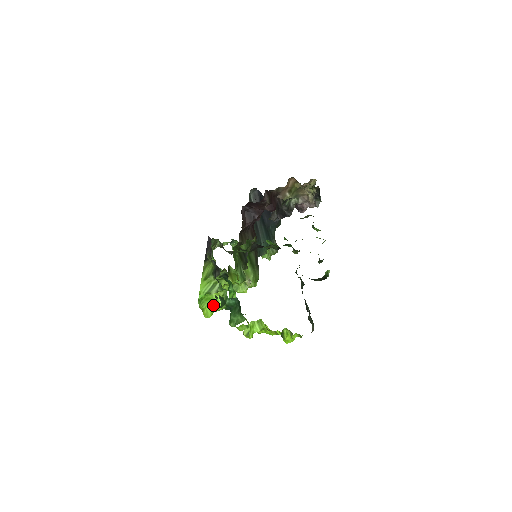
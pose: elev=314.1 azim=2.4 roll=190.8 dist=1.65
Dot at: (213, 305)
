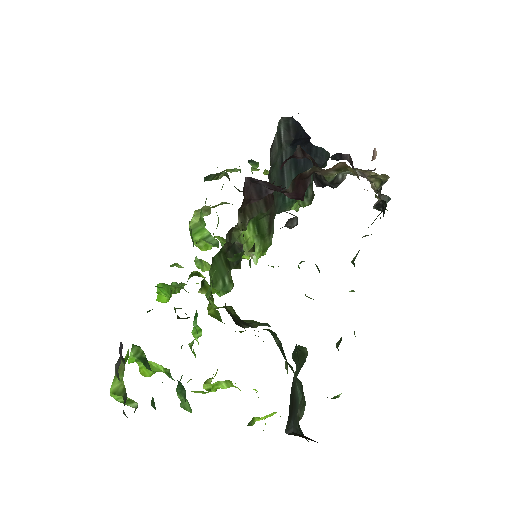
Dot at: (152, 369)
